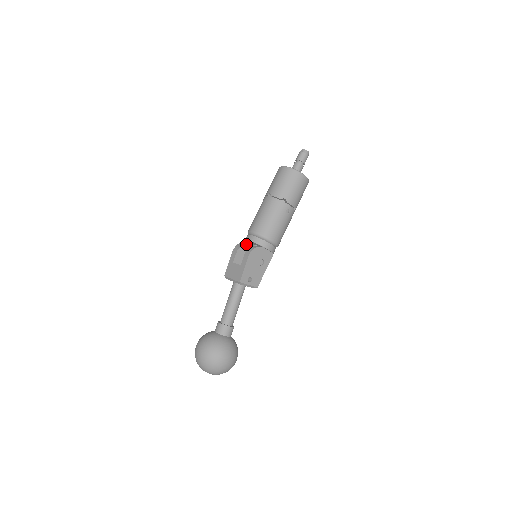
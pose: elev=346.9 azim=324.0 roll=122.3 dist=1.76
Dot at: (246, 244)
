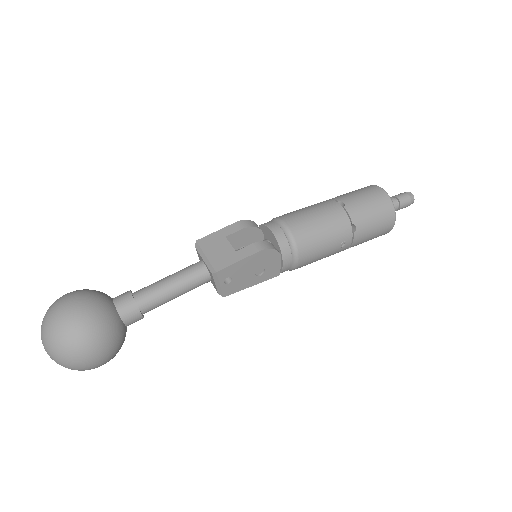
Dot at: (260, 230)
